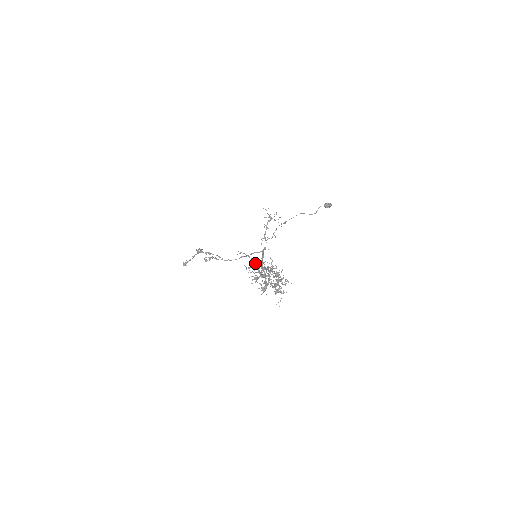
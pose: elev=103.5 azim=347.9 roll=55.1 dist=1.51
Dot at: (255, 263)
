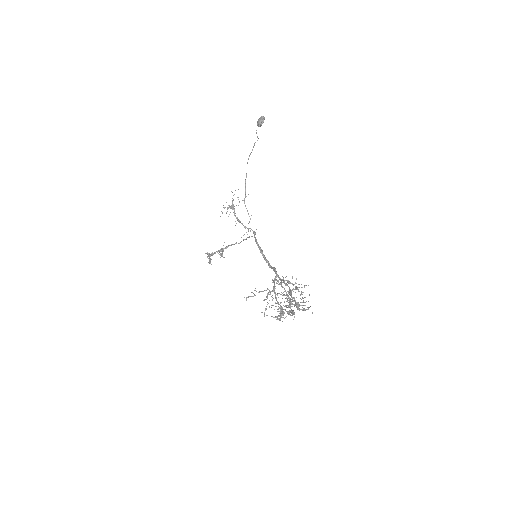
Dot at: (266, 299)
